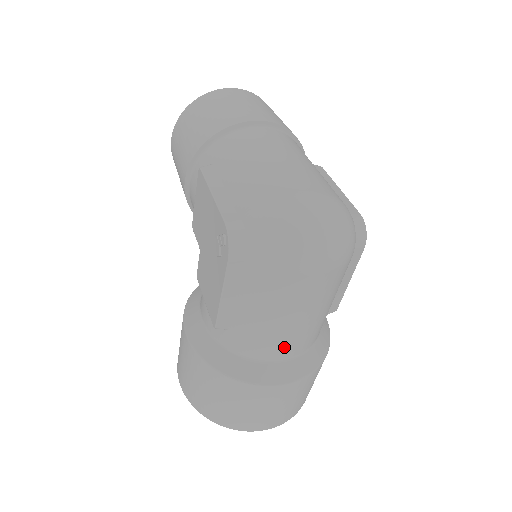
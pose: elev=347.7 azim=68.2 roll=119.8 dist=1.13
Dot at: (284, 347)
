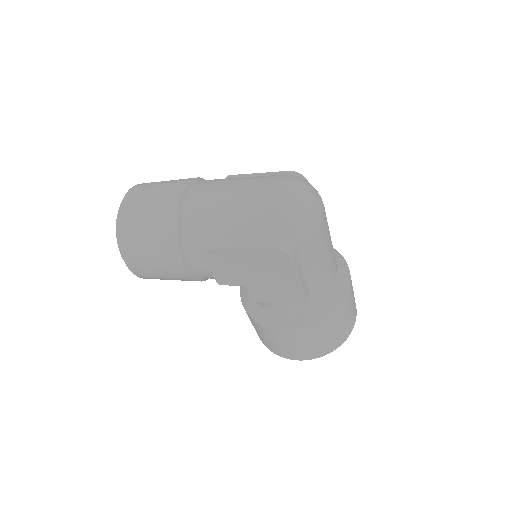
Dot at: (334, 268)
